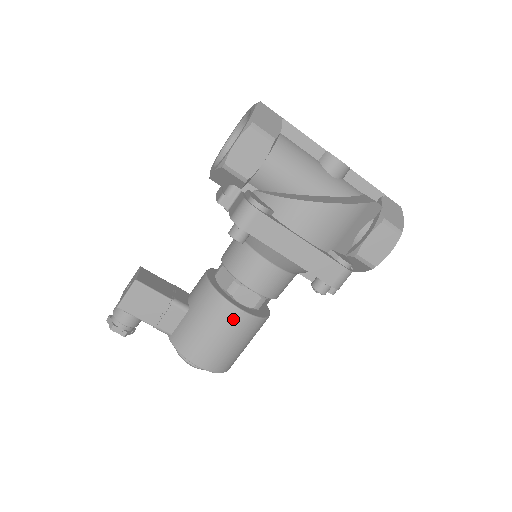
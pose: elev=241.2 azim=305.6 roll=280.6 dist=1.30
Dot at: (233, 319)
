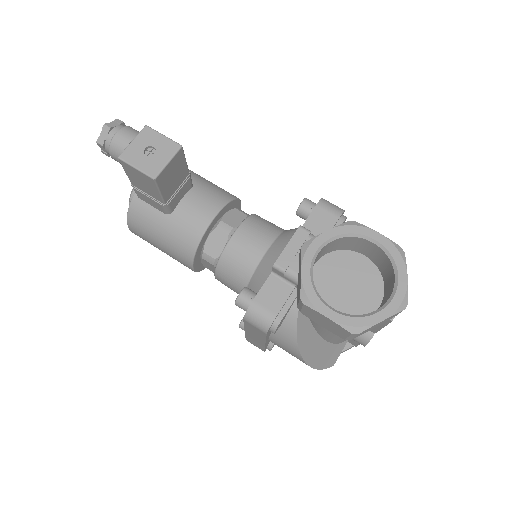
Dot at: (182, 262)
